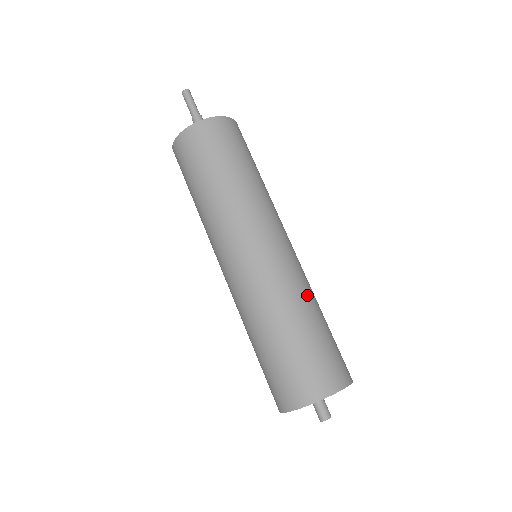
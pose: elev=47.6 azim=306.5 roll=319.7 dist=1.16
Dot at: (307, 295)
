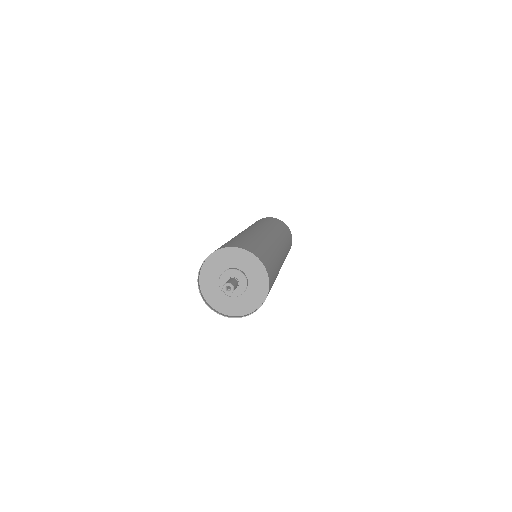
Dot at: (259, 237)
